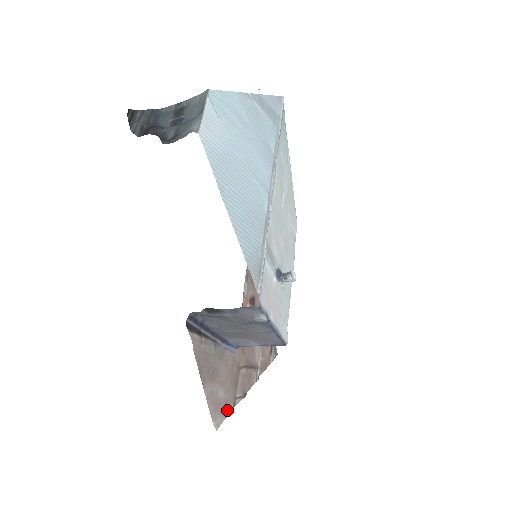
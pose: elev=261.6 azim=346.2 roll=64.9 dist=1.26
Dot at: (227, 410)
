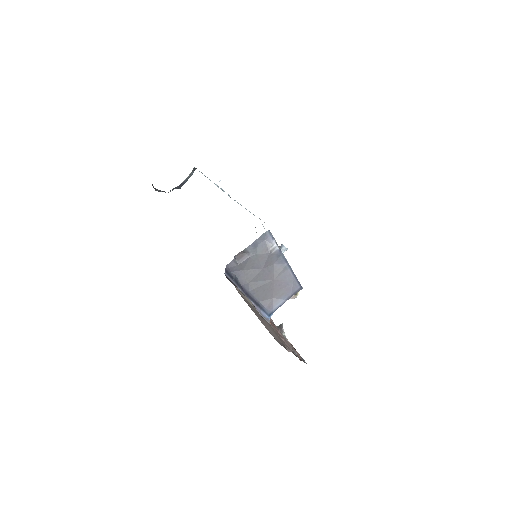
Dot at: occluded
